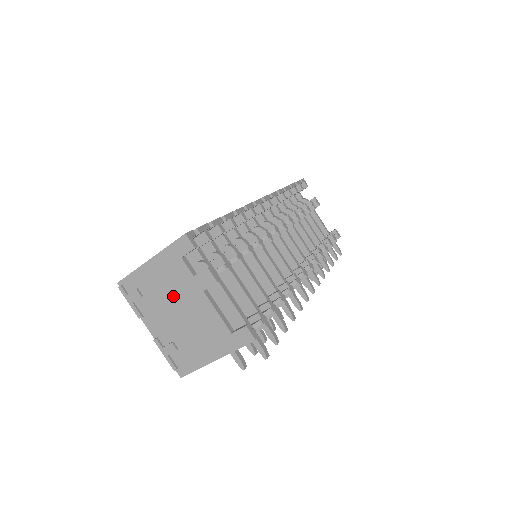
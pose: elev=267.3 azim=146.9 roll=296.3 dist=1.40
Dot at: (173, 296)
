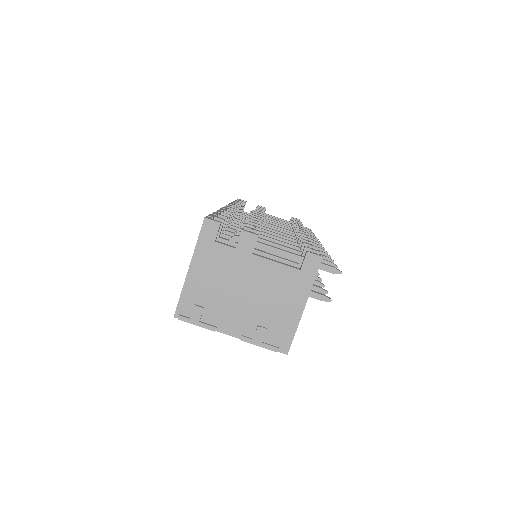
Dot at: (230, 283)
